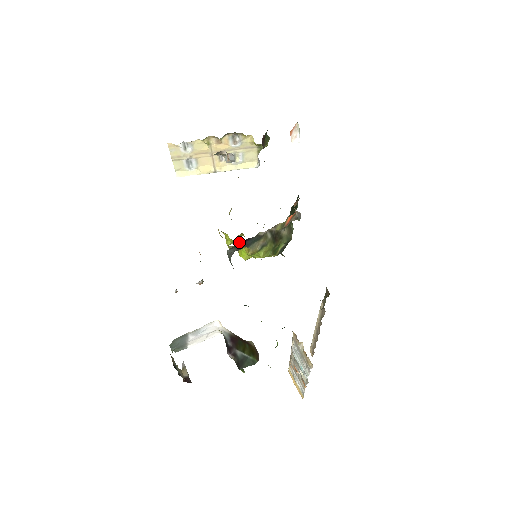
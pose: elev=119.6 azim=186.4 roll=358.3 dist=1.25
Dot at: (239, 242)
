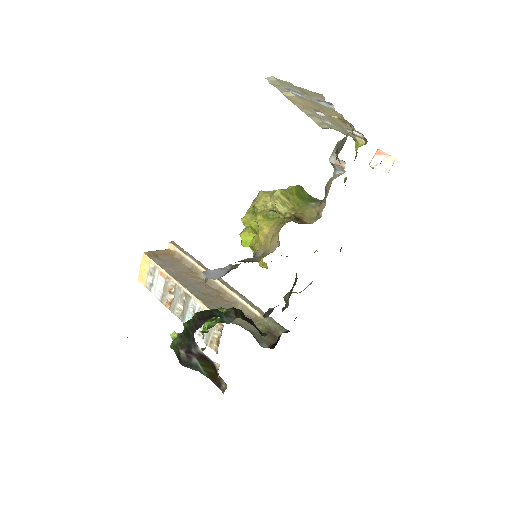
Dot at: occluded
